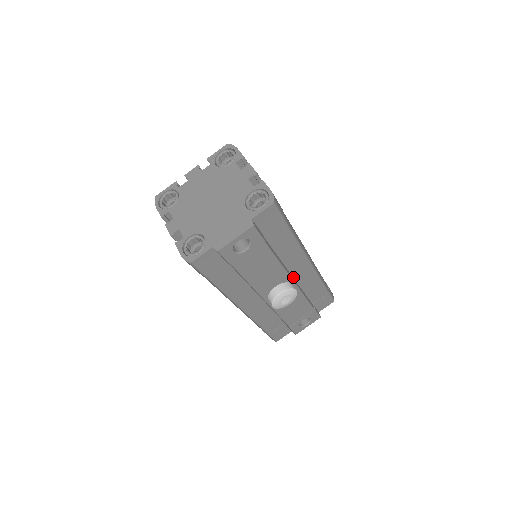
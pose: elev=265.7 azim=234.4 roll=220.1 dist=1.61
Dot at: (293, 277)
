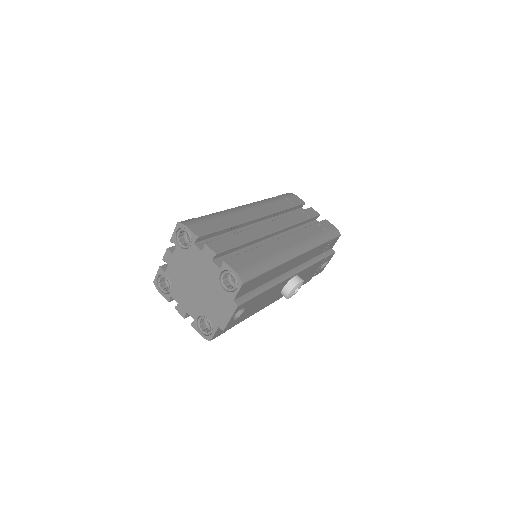
Dot at: (293, 268)
